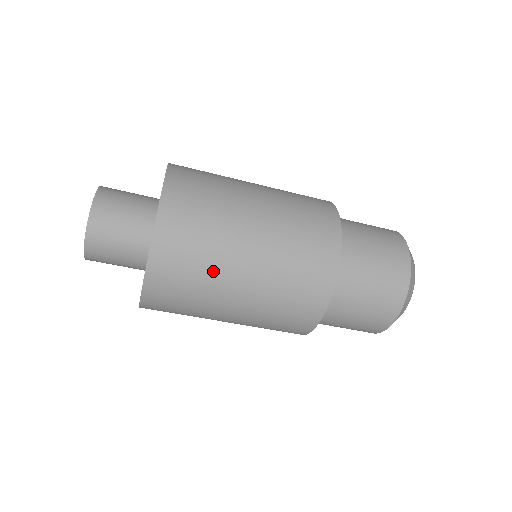
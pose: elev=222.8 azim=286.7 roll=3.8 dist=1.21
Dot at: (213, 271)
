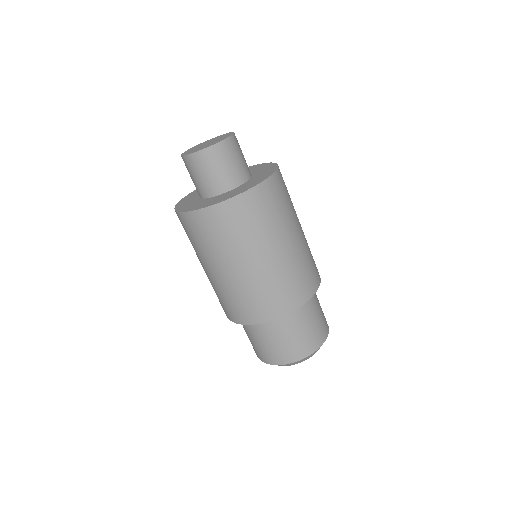
Dot at: (288, 216)
